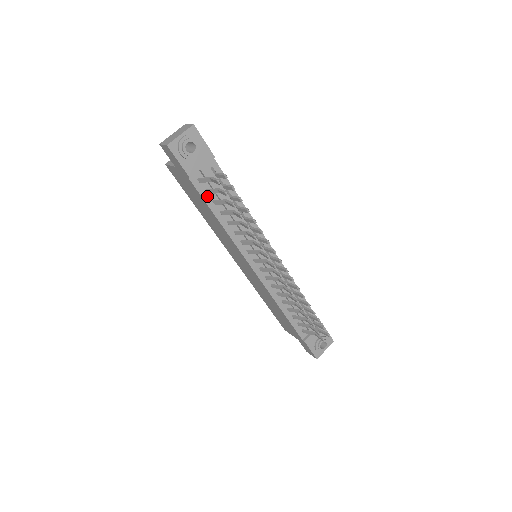
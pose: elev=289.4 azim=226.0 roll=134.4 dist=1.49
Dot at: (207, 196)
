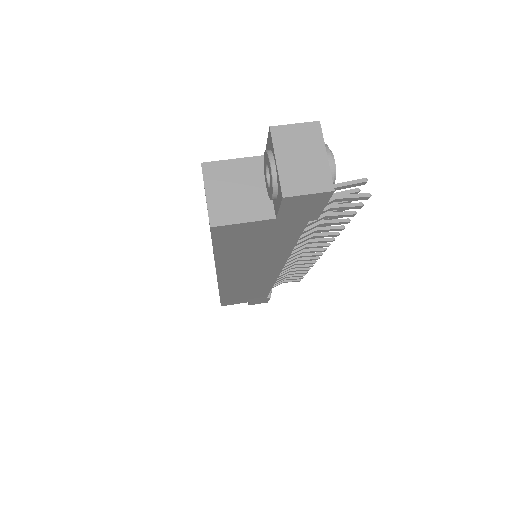
Dot at: occluded
